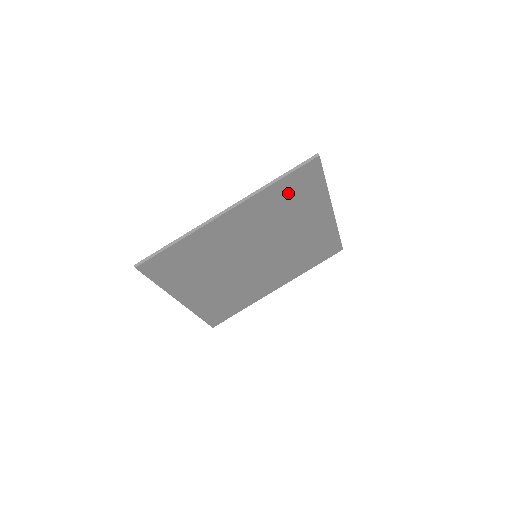
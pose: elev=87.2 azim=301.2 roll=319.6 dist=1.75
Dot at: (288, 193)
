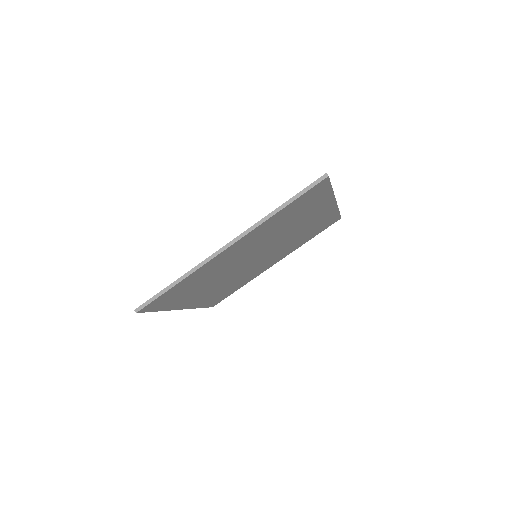
Dot at: (292, 211)
